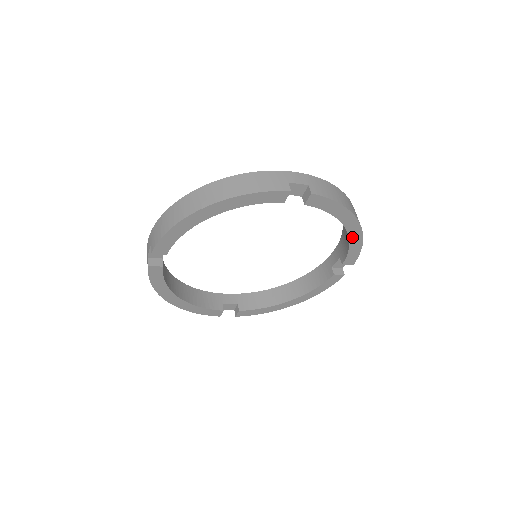
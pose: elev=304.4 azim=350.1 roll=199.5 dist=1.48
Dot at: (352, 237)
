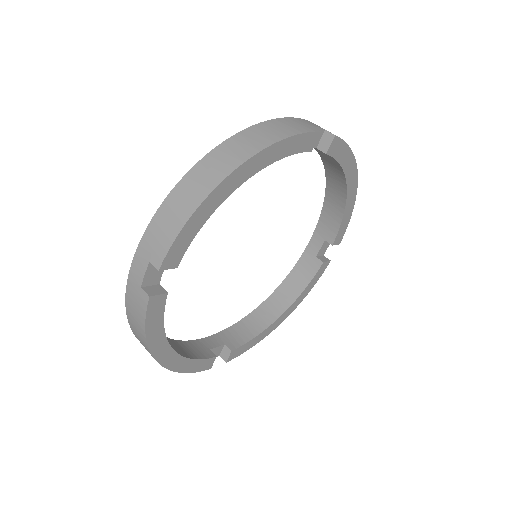
Dot at: (348, 201)
